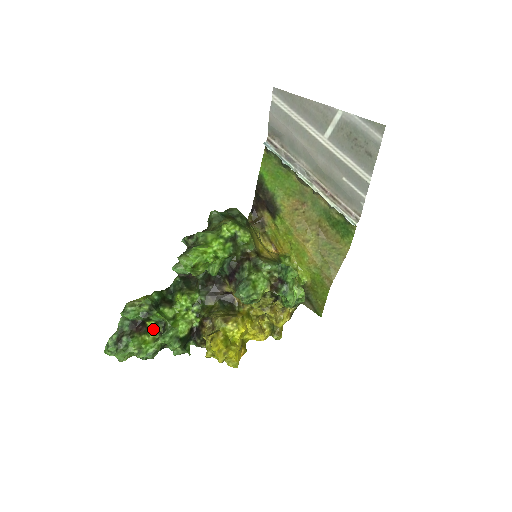
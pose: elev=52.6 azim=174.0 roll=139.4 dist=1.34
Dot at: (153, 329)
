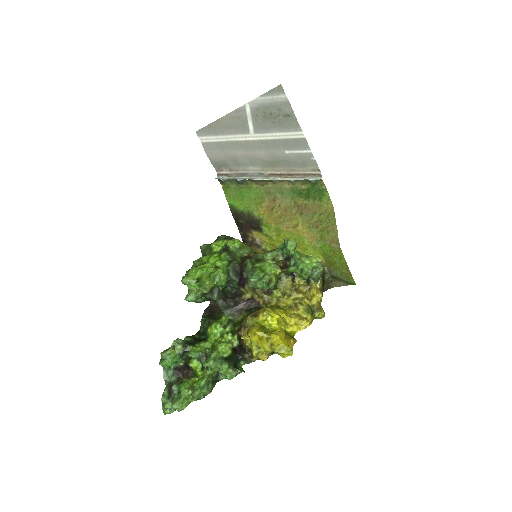
Dot at: (200, 370)
